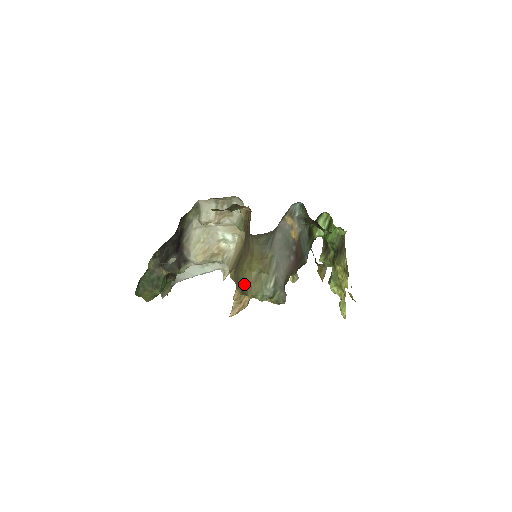
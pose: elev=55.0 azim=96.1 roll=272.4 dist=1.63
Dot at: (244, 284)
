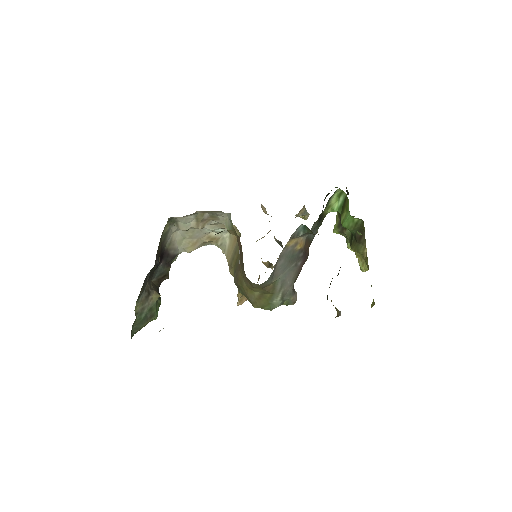
Dot at: (247, 297)
